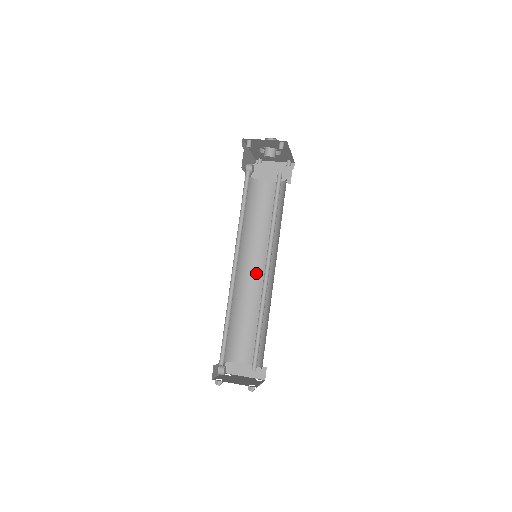
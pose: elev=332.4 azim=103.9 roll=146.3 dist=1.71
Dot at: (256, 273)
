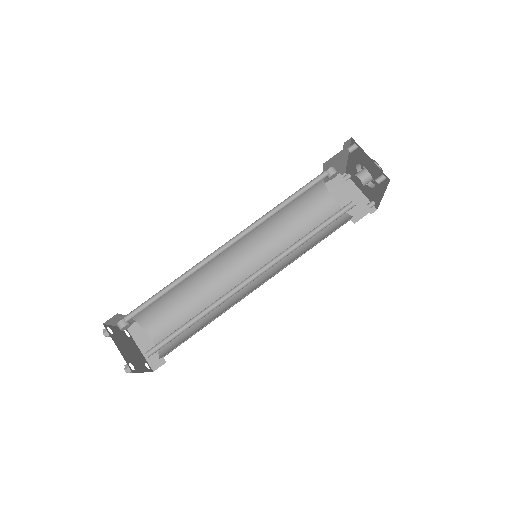
Dot at: (242, 271)
